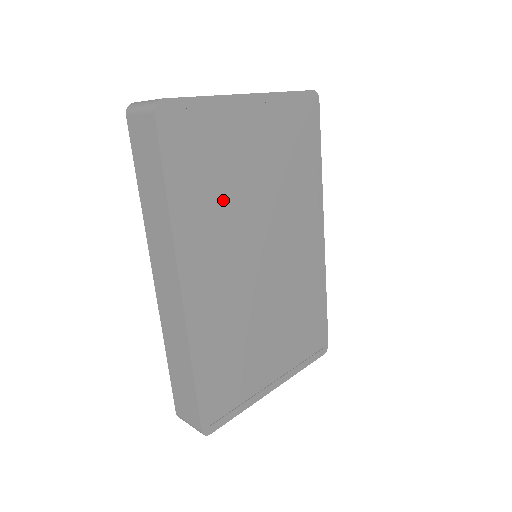
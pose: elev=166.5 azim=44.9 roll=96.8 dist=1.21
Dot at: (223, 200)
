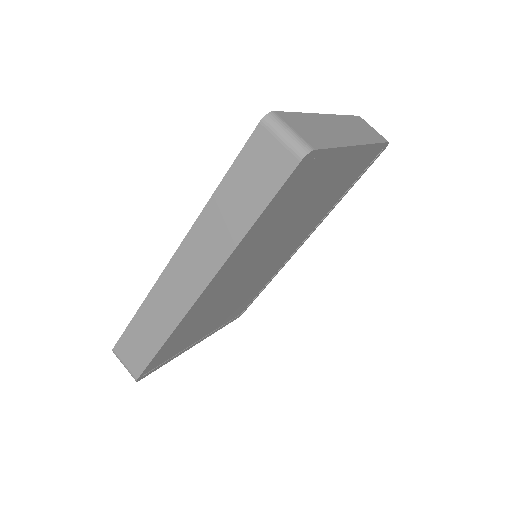
Dot at: (278, 225)
